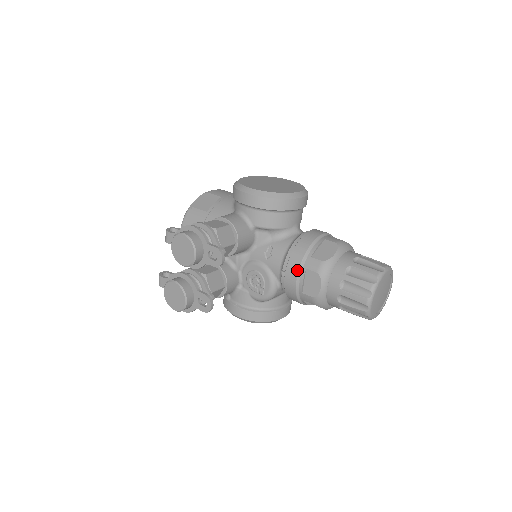
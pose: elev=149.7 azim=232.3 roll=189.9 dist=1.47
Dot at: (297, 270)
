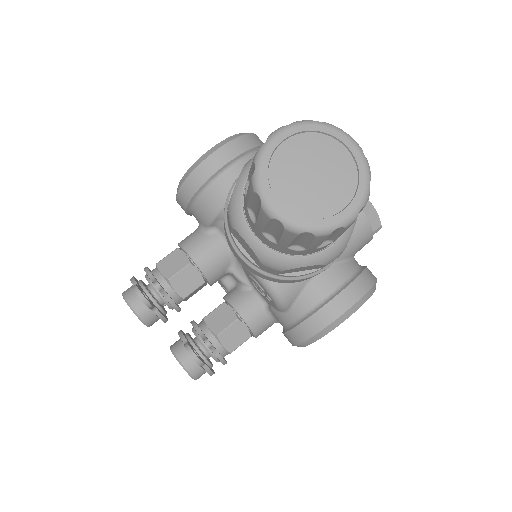
Dot at: (229, 242)
